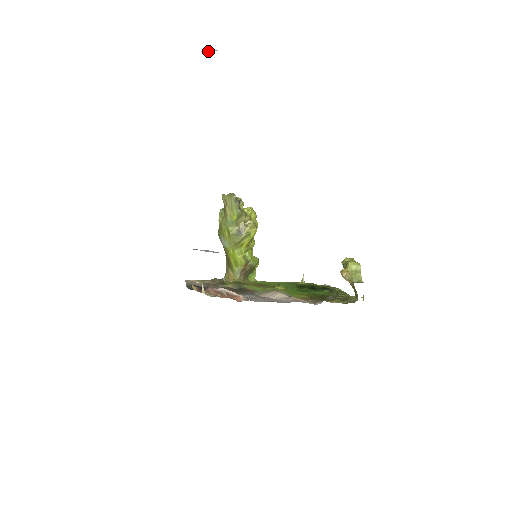
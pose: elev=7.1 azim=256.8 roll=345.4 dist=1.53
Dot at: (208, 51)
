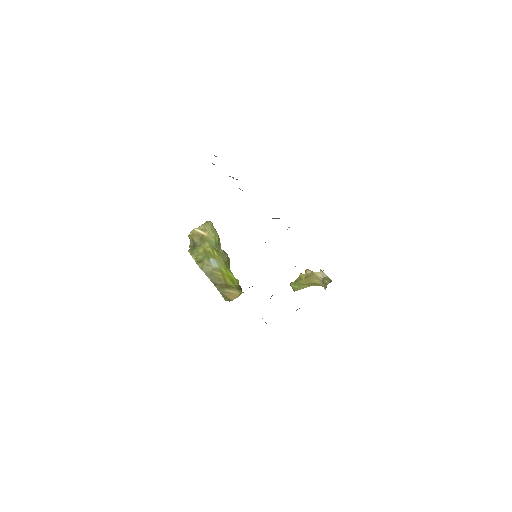
Dot at: occluded
